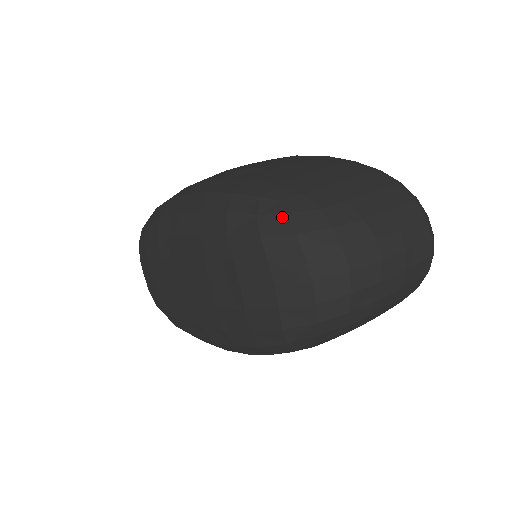
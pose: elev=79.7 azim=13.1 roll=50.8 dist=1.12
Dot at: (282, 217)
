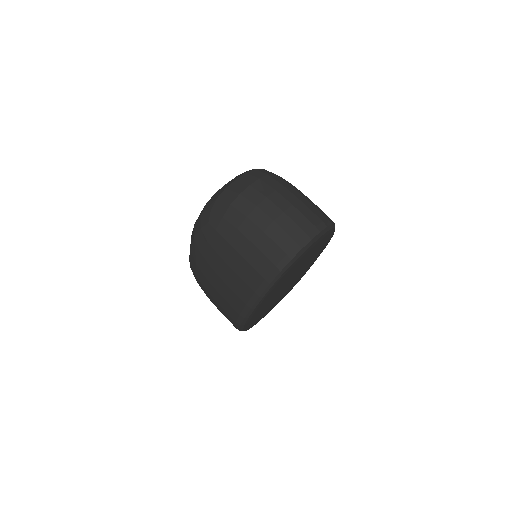
Dot at: occluded
